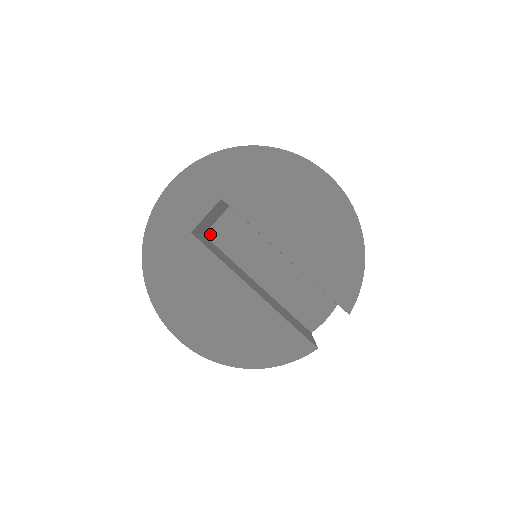
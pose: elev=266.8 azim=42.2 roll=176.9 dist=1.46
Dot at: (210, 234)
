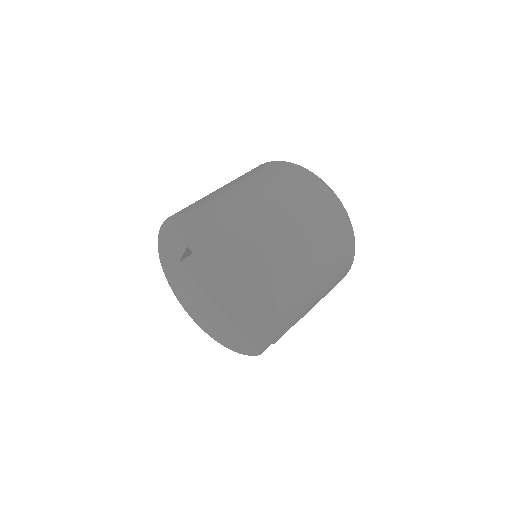
Dot at: occluded
